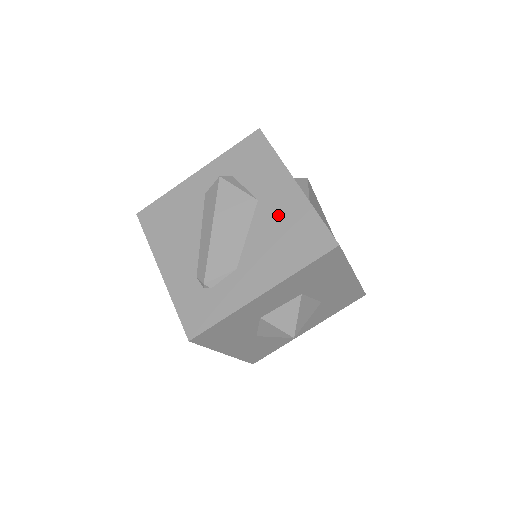
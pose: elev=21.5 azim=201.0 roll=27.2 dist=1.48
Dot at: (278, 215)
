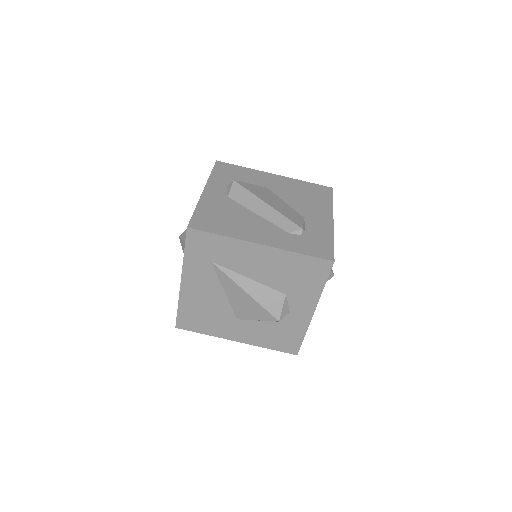
Dot at: (288, 189)
